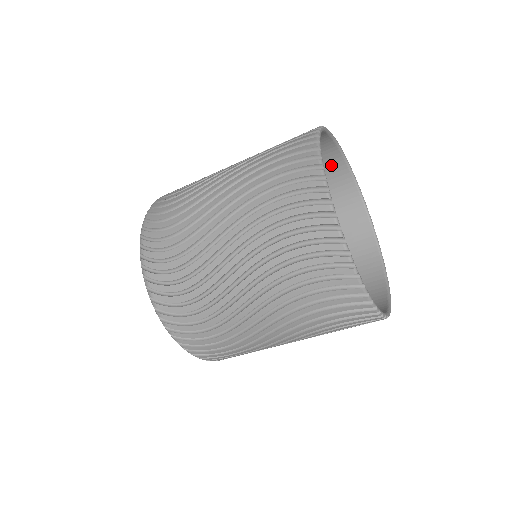
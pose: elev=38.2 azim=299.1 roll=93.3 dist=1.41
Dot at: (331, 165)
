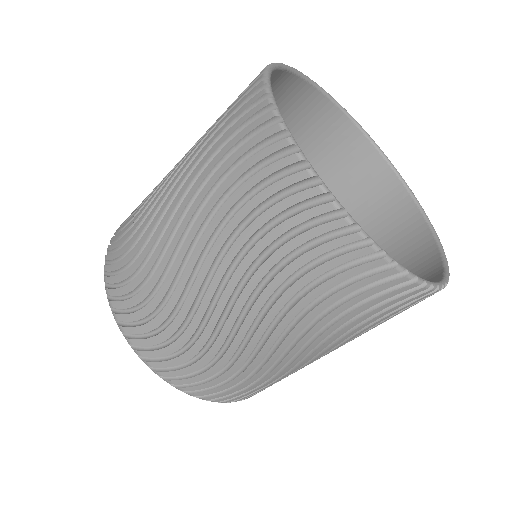
Dot at: (384, 188)
